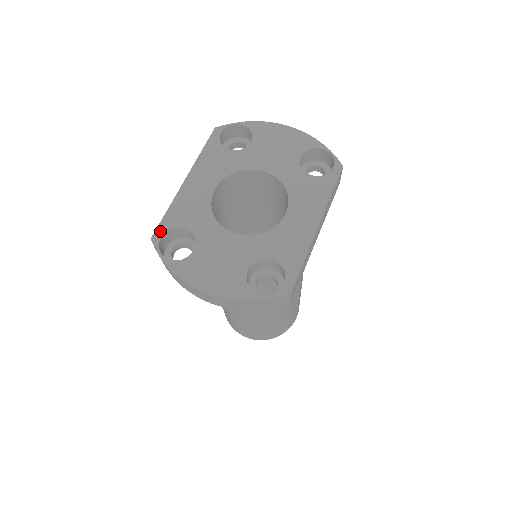
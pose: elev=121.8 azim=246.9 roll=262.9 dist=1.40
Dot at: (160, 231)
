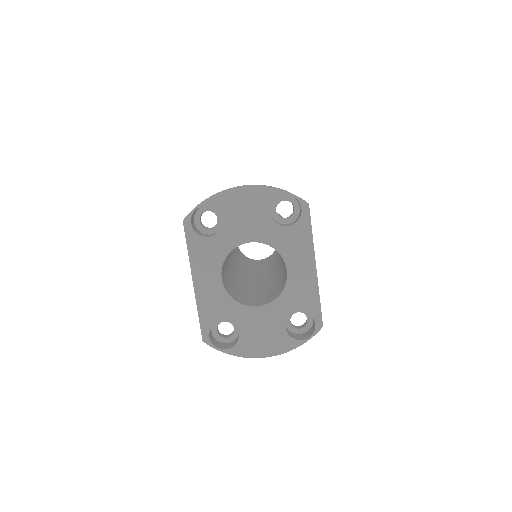
Dot at: (205, 333)
